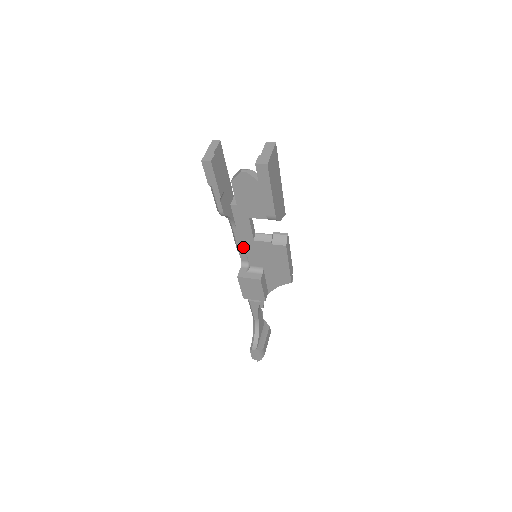
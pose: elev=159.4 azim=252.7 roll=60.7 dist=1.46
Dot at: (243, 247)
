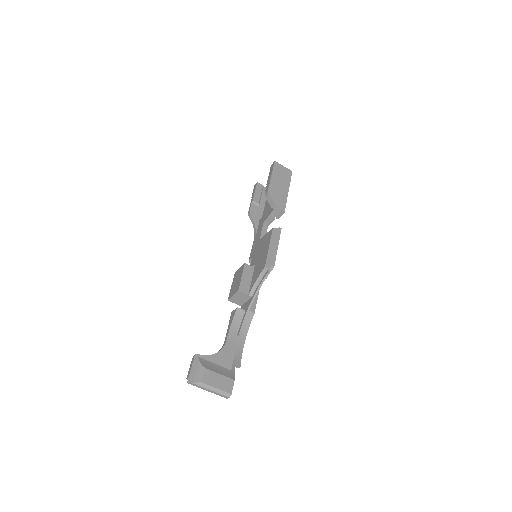
Dot at: (253, 252)
